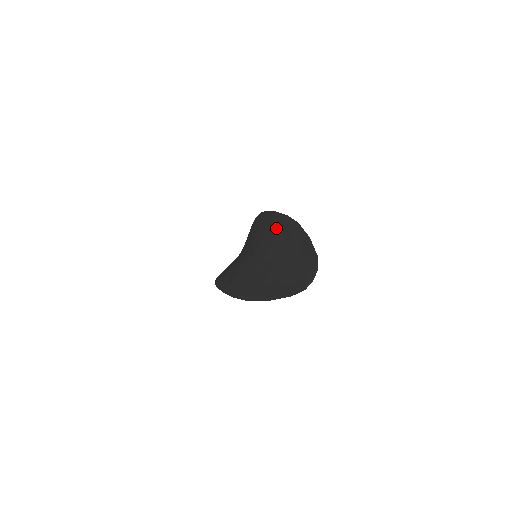
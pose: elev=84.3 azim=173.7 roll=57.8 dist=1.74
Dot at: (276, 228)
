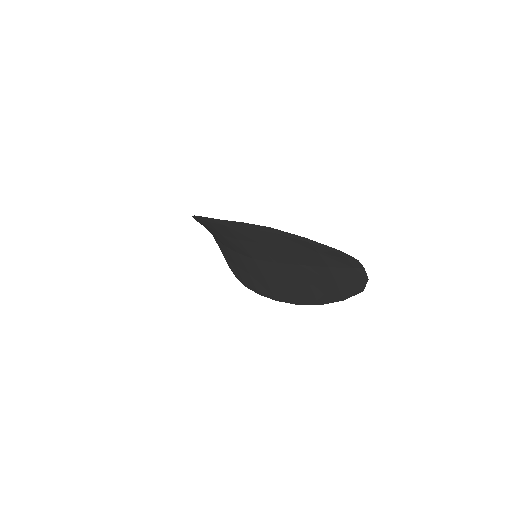
Dot at: (248, 236)
